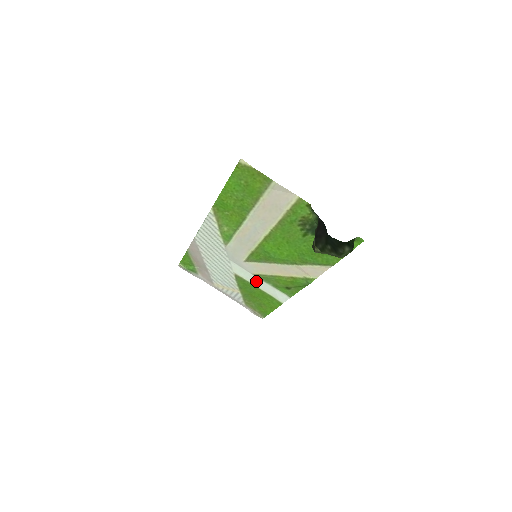
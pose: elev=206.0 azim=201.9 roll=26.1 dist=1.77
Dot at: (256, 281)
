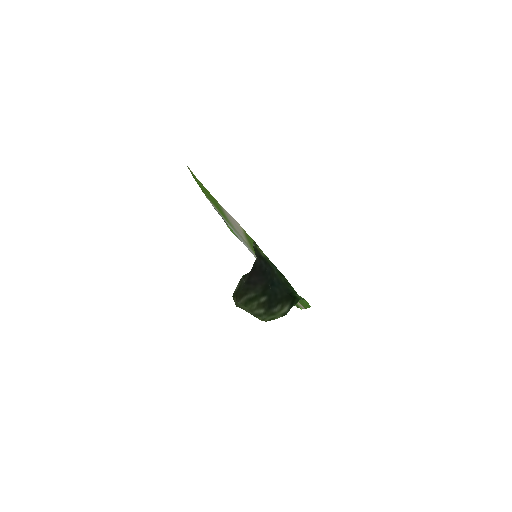
Dot at: occluded
